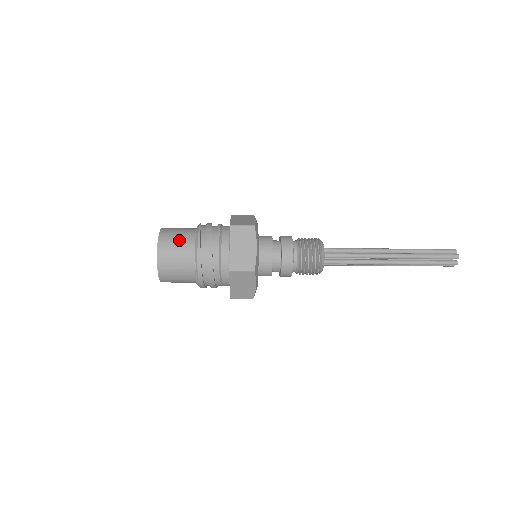
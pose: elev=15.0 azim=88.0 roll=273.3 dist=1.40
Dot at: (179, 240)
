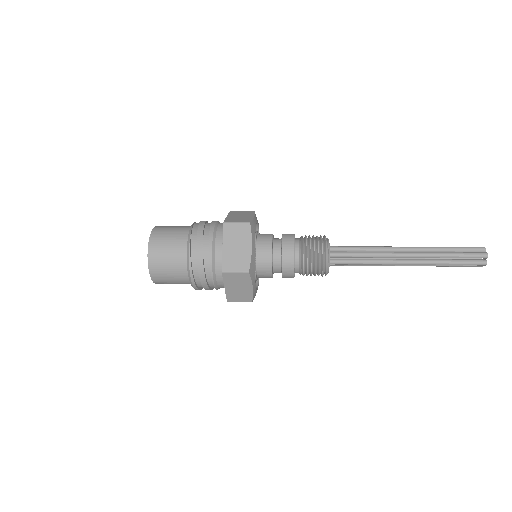
Dot at: (171, 270)
